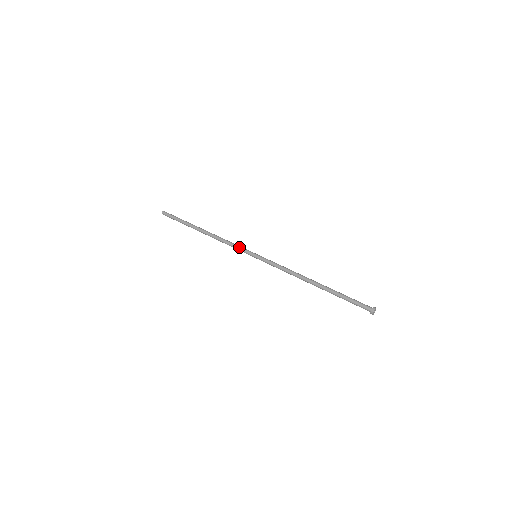
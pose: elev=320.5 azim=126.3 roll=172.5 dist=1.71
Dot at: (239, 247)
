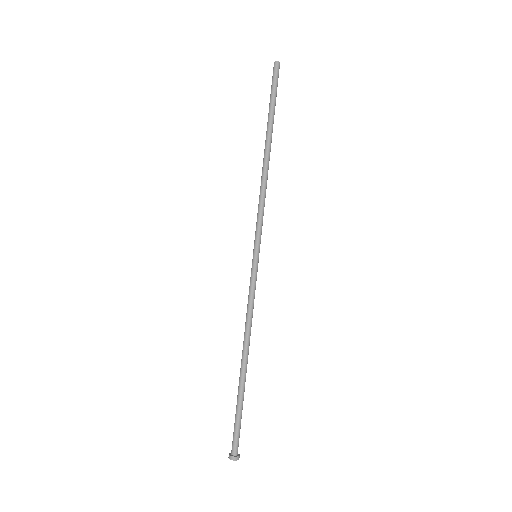
Dot at: (256, 224)
